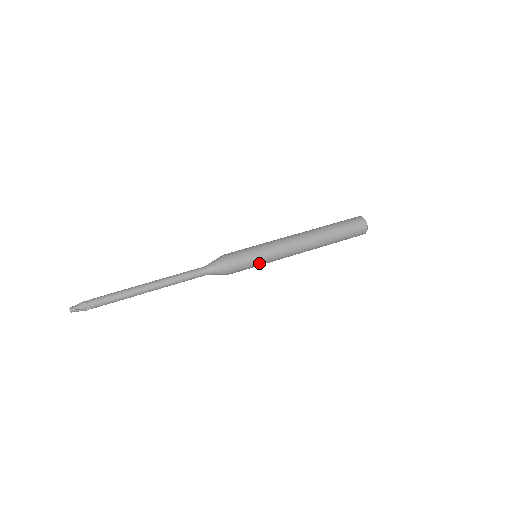
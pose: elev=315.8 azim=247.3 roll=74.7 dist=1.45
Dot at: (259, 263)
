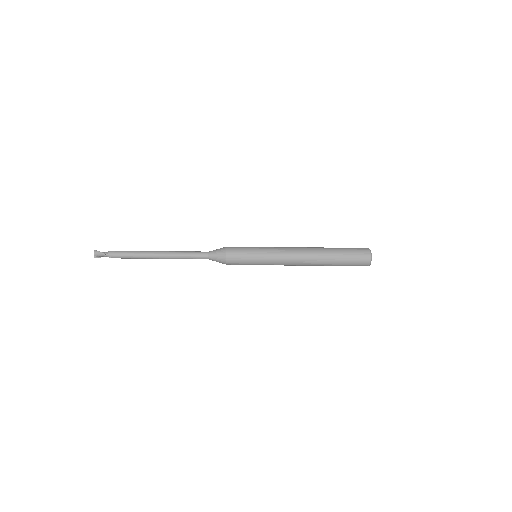
Dot at: (255, 253)
